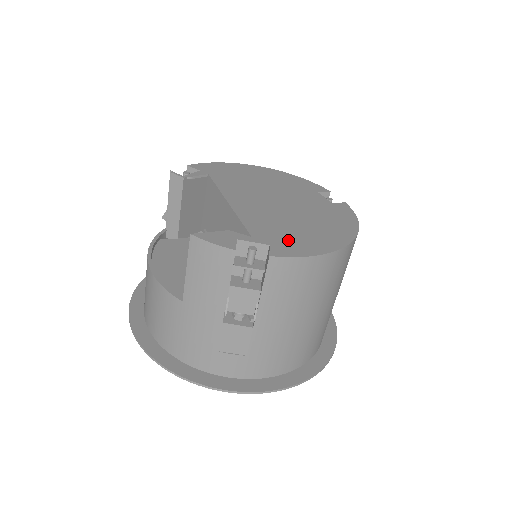
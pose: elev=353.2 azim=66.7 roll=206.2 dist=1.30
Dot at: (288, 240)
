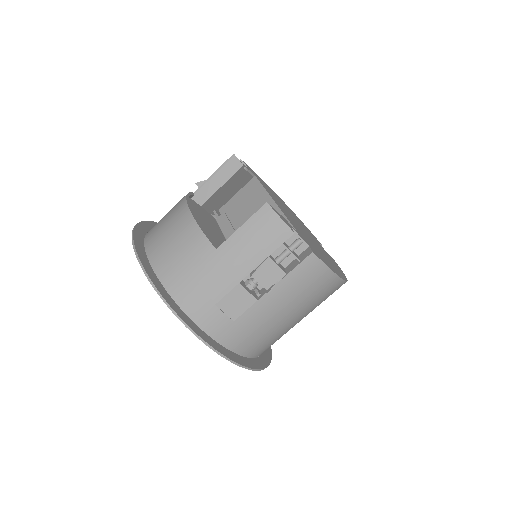
Dot at: (317, 252)
